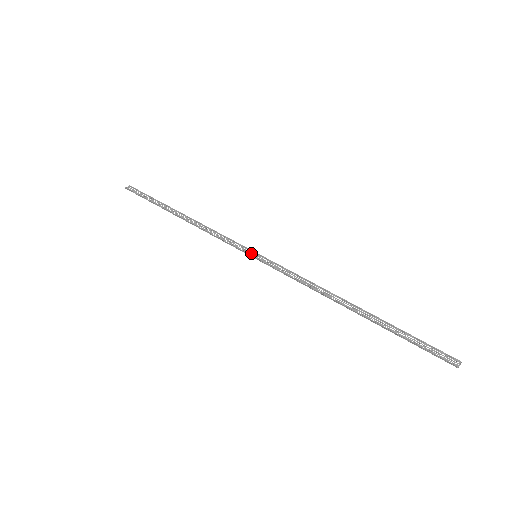
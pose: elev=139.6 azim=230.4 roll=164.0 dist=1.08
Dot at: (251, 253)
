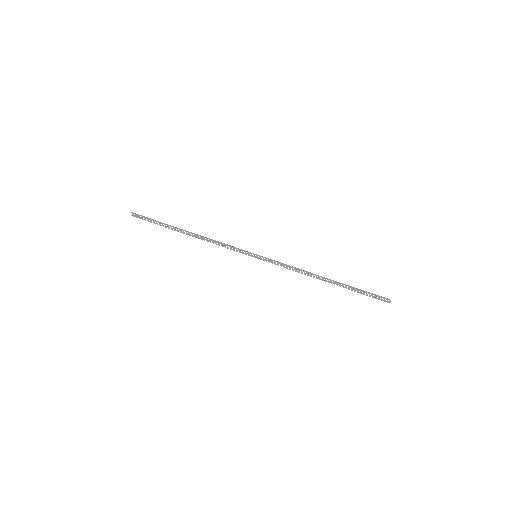
Dot at: occluded
